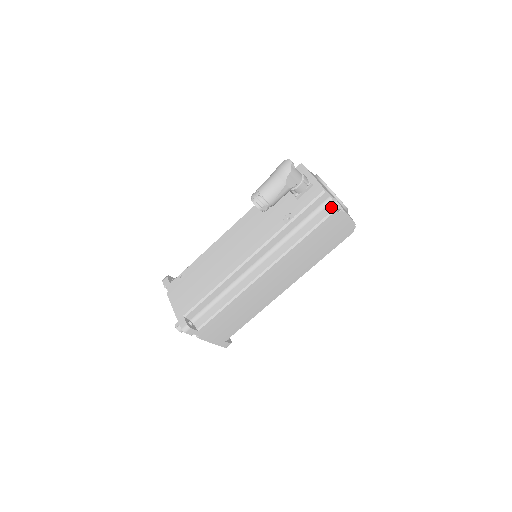
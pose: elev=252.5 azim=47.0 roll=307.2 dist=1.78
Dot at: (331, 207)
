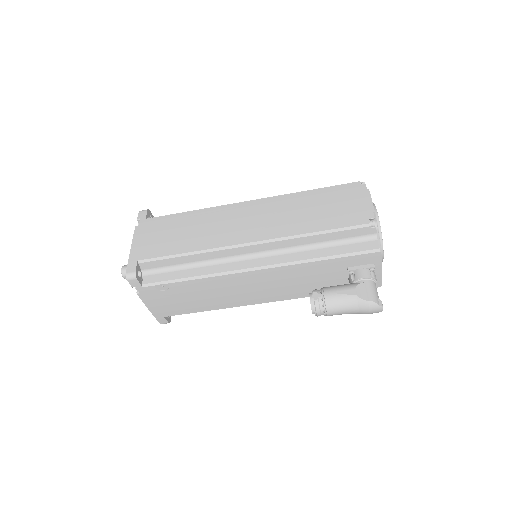
Dot at: occluded
